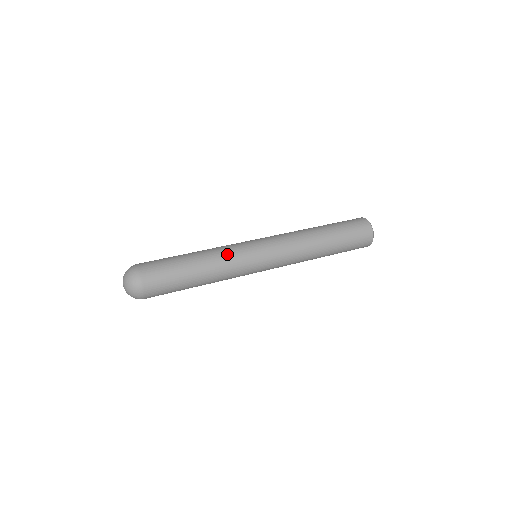
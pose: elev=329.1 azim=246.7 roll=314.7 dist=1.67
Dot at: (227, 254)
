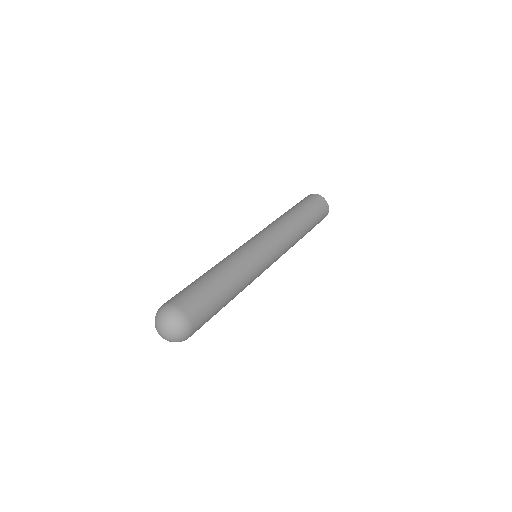
Dot at: (239, 258)
